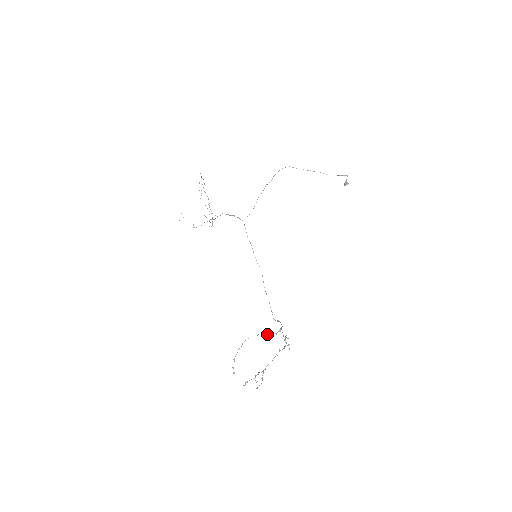
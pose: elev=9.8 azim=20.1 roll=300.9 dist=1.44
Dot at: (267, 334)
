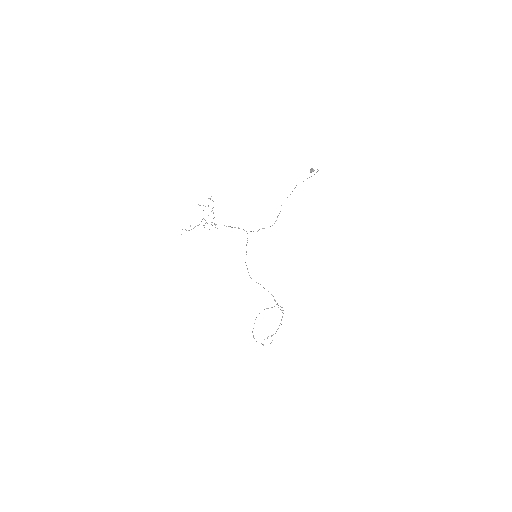
Dot at: occluded
